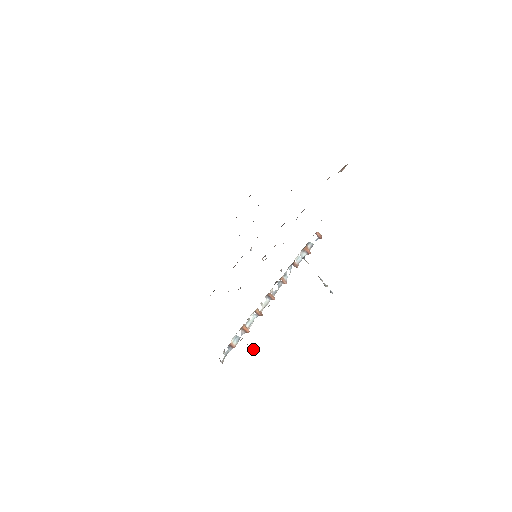
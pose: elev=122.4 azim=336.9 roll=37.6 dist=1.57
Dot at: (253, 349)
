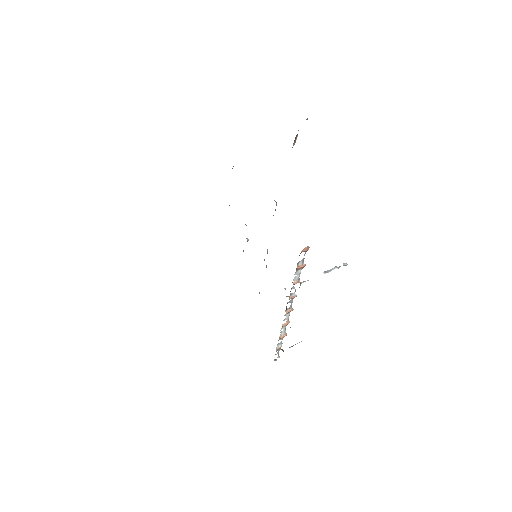
Dot at: (297, 343)
